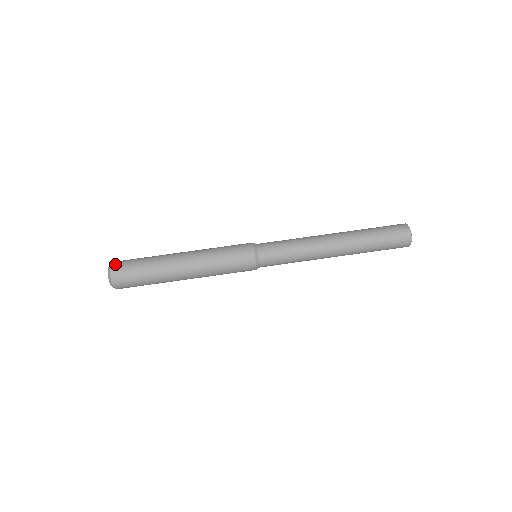
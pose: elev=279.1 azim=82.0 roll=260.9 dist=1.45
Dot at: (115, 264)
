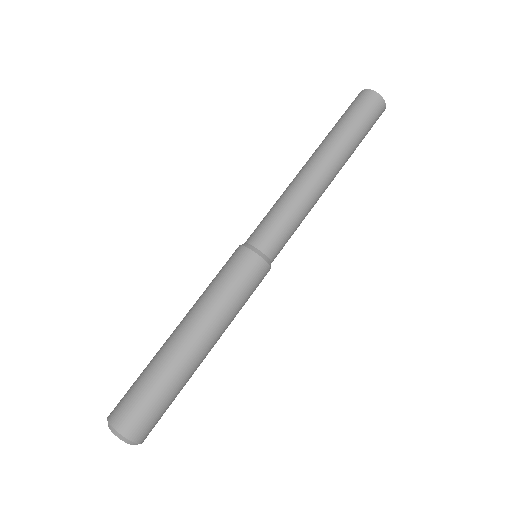
Dot at: (120, 424)
